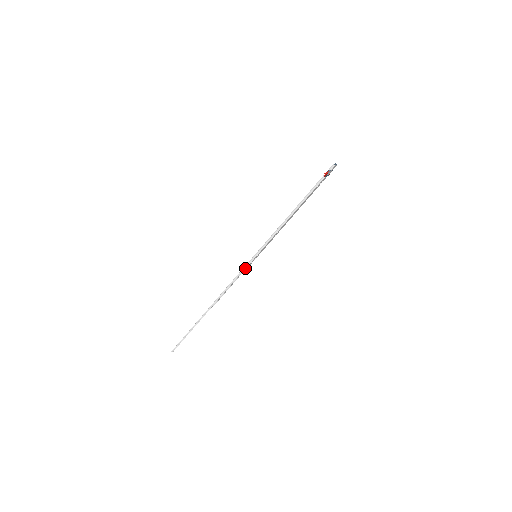
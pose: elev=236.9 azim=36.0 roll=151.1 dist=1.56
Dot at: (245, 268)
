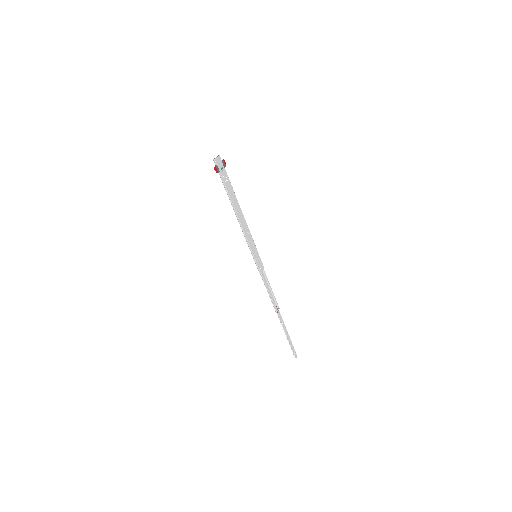
Dot at: (259, 270)
